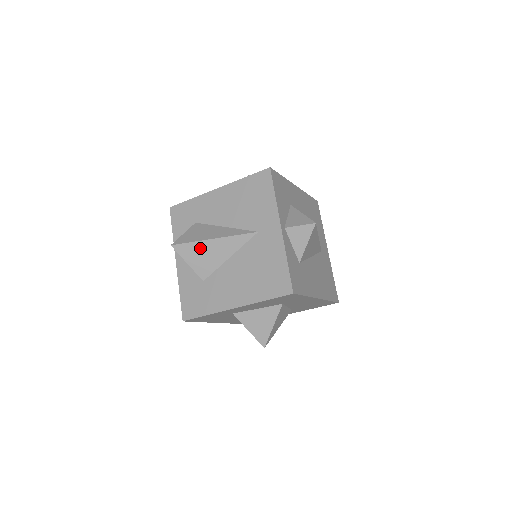
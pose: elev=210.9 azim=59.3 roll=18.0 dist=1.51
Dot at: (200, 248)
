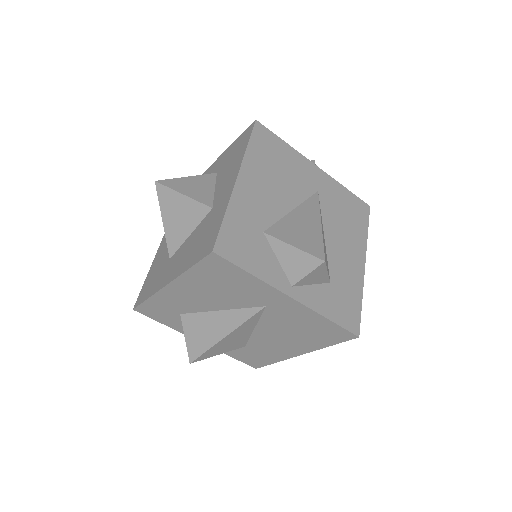
Dot at: (219, 346)
